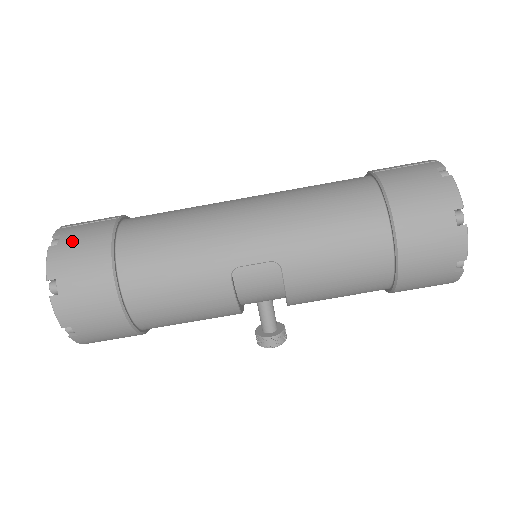
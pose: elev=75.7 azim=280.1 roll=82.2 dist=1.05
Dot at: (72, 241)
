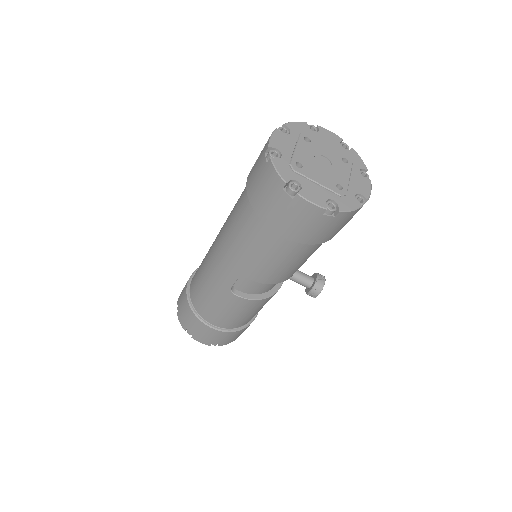
Dot at: (180, 306)
